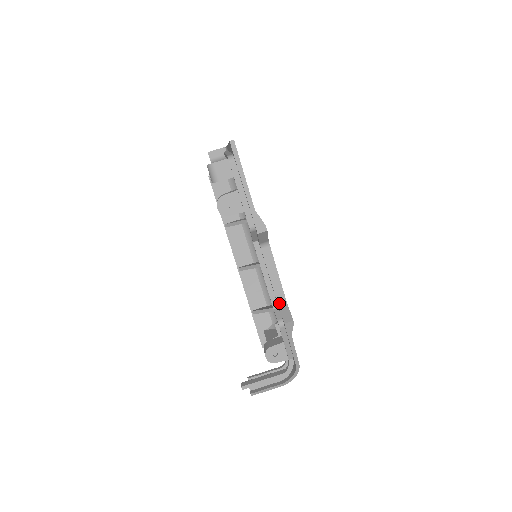
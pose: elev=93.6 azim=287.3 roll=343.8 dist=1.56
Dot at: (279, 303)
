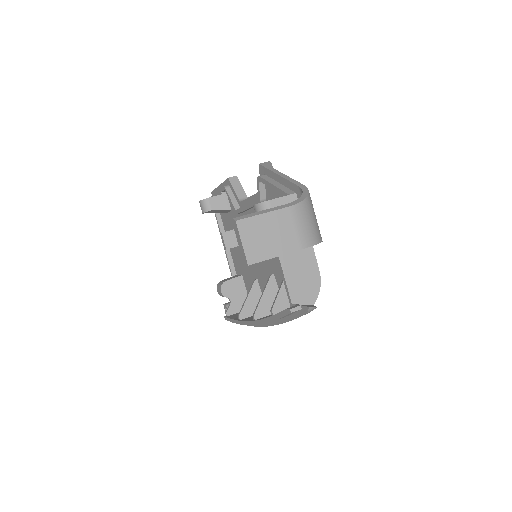
Dot at: occluded
